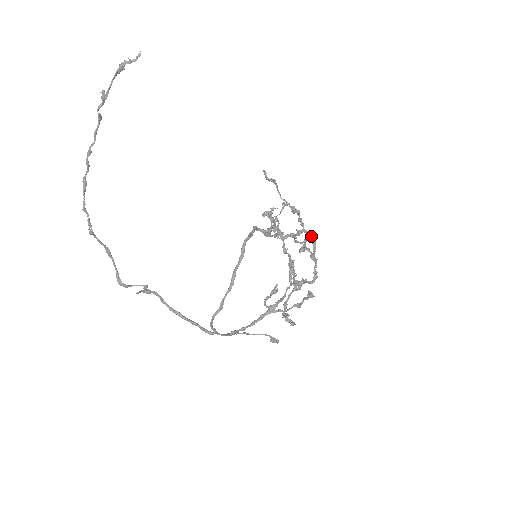
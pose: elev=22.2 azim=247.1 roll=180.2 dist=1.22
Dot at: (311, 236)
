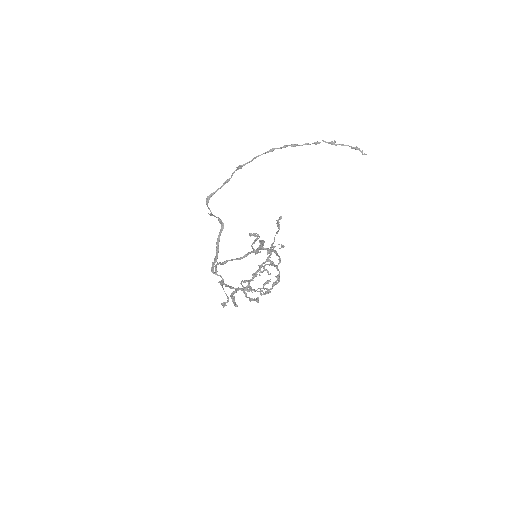
Dot at: (279, 273)
